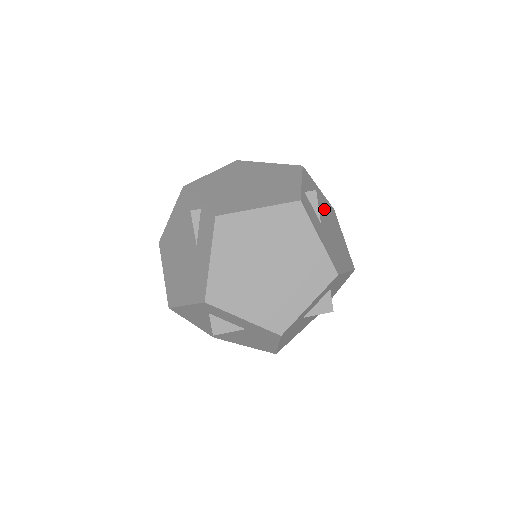
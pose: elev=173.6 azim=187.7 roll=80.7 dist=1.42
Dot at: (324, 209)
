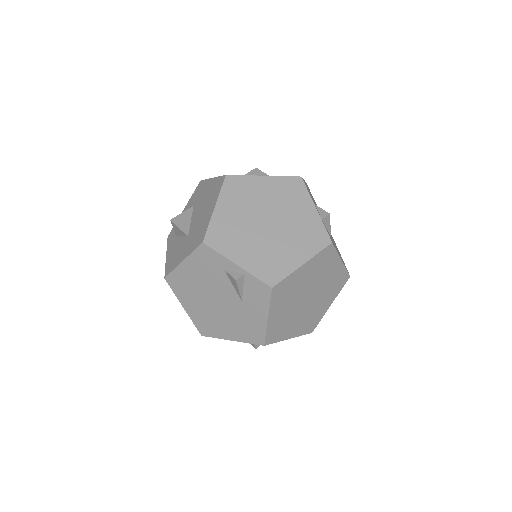
Dot at: occluded
